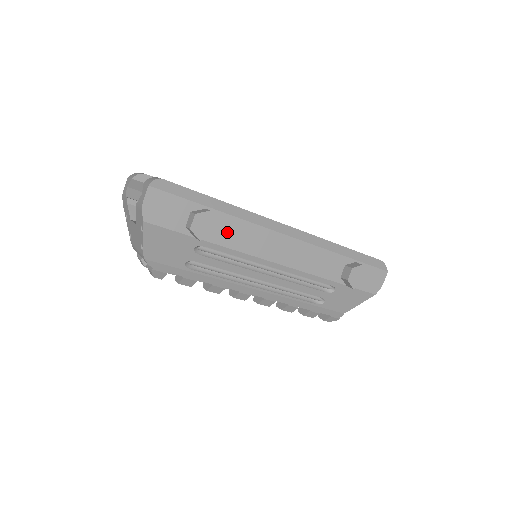
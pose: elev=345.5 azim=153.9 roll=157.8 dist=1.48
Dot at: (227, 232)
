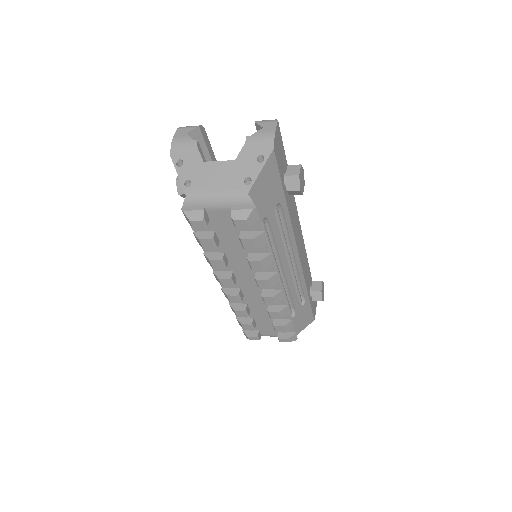
Dot at: (291, 202)
